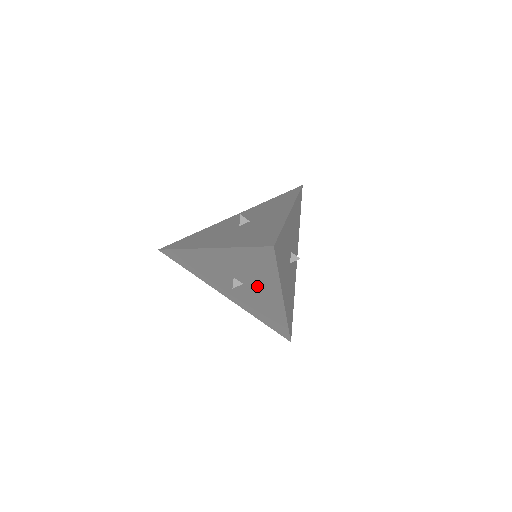
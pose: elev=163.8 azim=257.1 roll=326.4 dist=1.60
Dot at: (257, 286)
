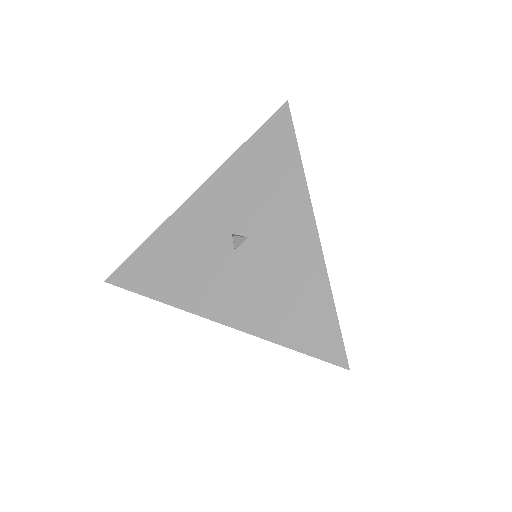
Dot at: occluded
